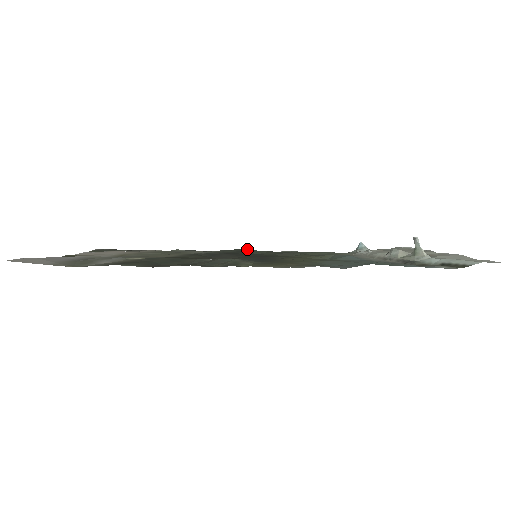
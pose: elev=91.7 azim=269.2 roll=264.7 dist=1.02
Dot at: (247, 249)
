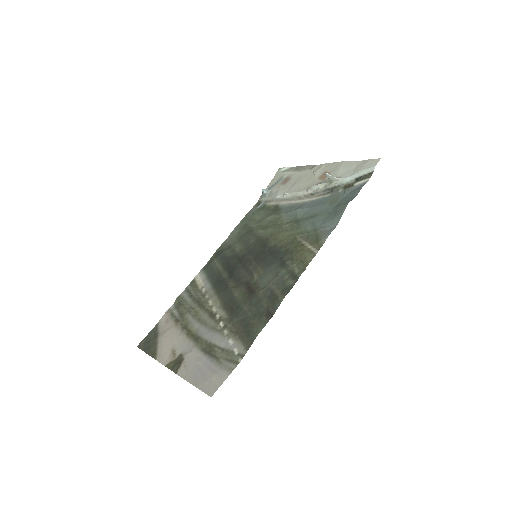
Dot at: (221, 255)
